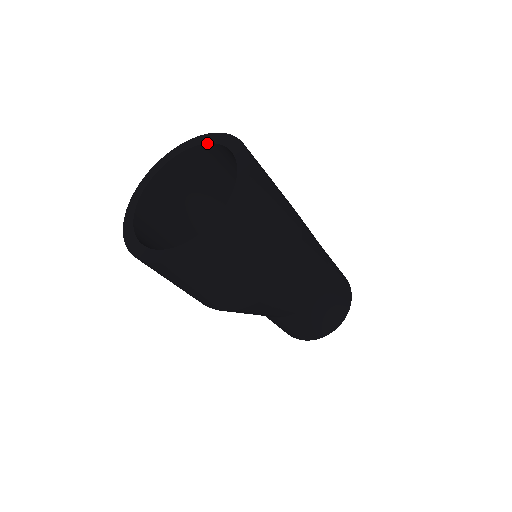
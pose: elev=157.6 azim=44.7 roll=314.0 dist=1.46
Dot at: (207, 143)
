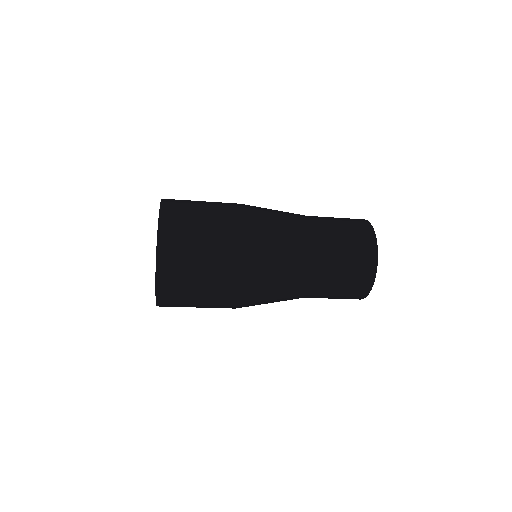
Dot at: occluded
